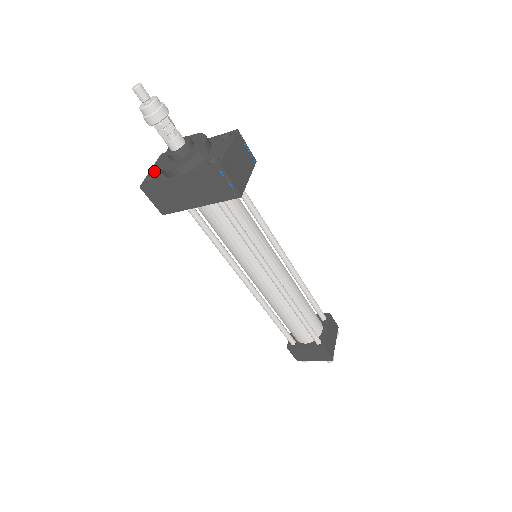
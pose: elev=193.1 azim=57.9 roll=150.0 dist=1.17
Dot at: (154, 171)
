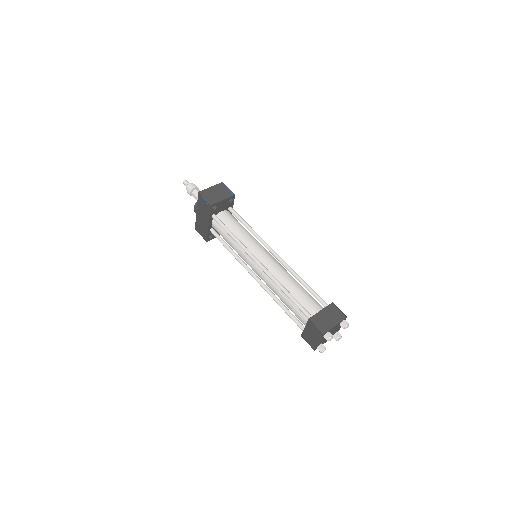
Dot at: occluded
